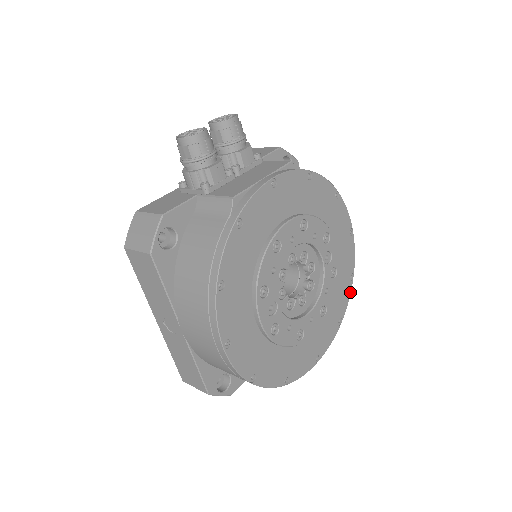
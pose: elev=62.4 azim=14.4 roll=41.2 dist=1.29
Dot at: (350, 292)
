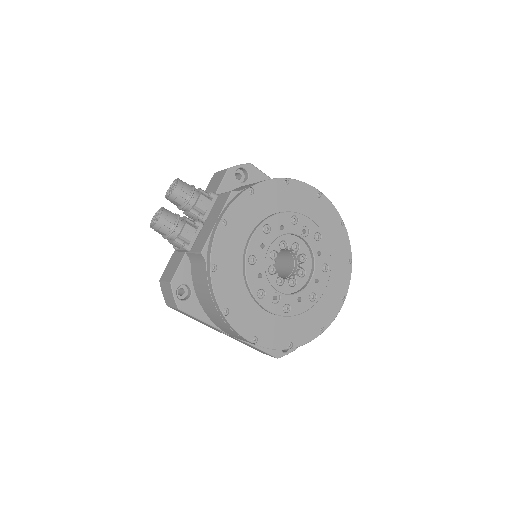
Dot at: (347, 234)
